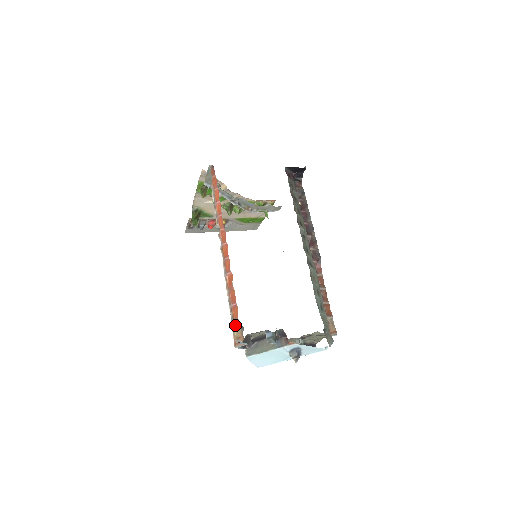
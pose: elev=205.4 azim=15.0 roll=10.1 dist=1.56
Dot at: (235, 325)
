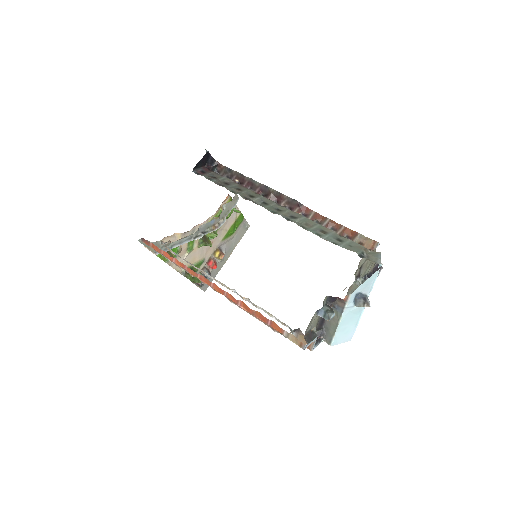
Dot at: occluded
